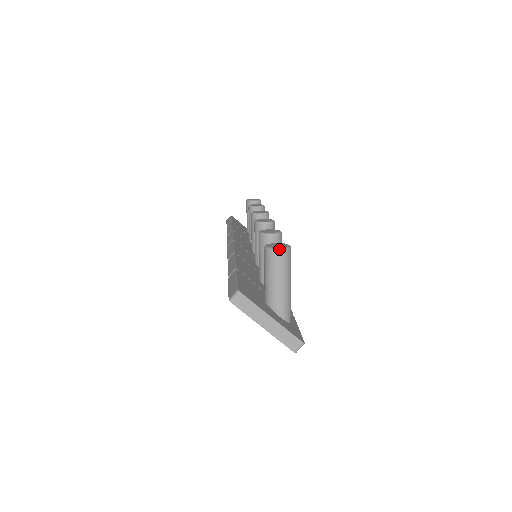
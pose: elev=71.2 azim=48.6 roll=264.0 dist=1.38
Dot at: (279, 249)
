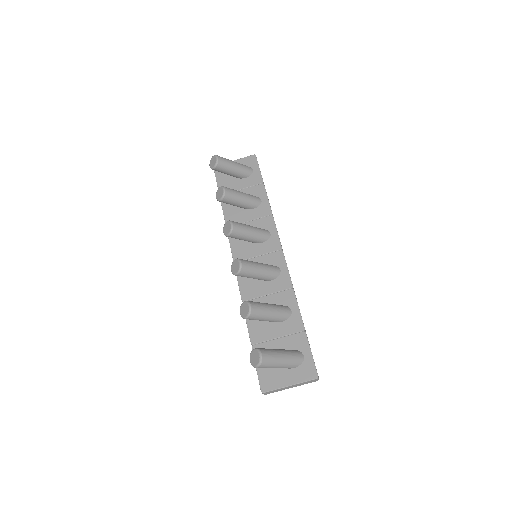
Dot at: (257, 367)
